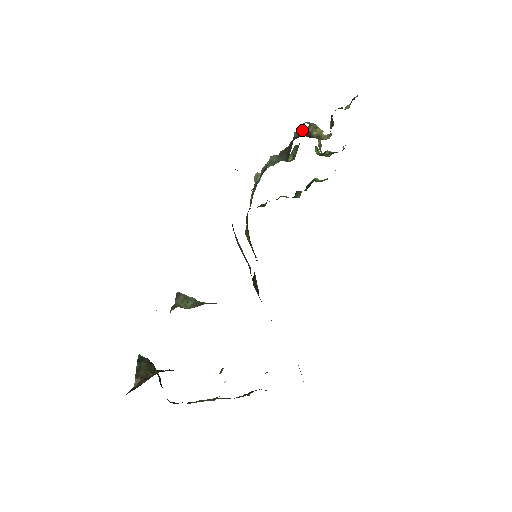
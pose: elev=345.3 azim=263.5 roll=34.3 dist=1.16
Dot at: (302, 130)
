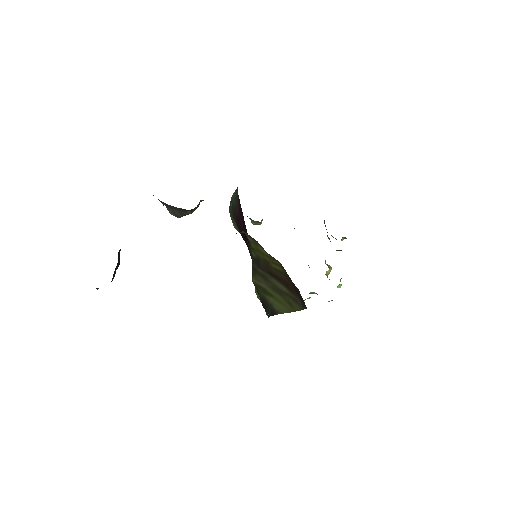
Dot at: occluded
